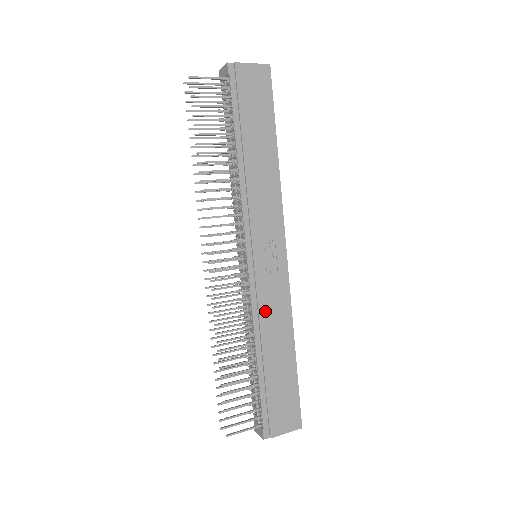
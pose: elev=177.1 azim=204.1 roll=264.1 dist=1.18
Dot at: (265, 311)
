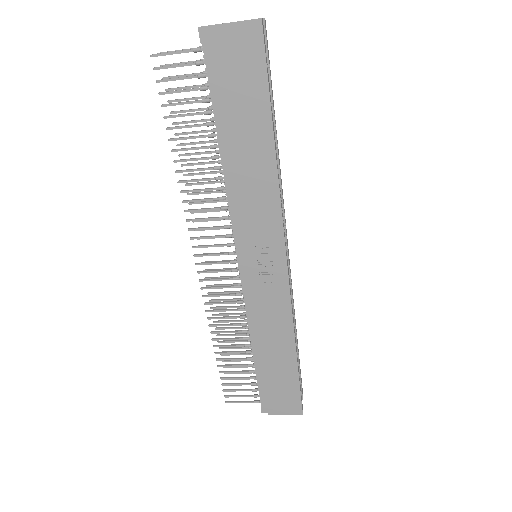
Dot at: (260, 314)
